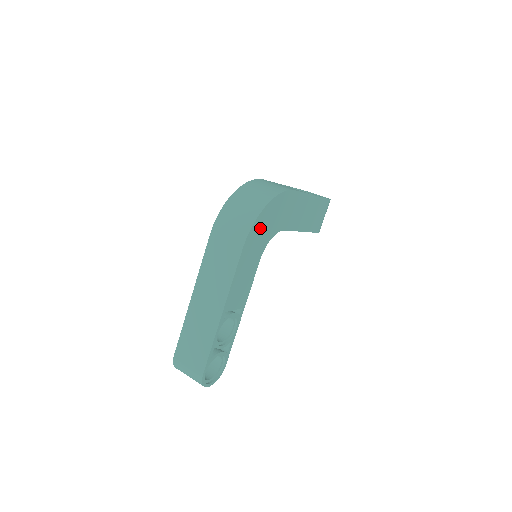
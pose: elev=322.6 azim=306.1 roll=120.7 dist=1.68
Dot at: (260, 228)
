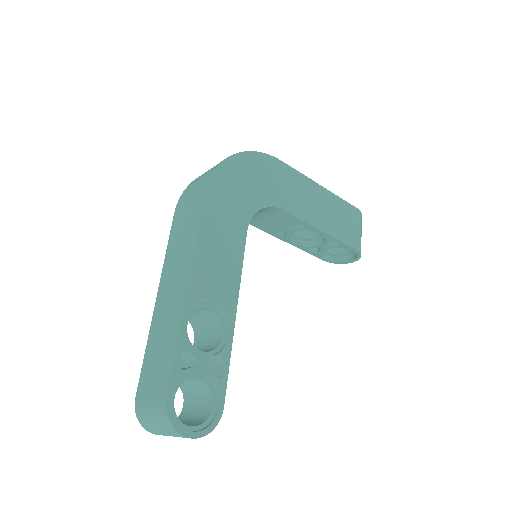
Dot at: (231, 182)
